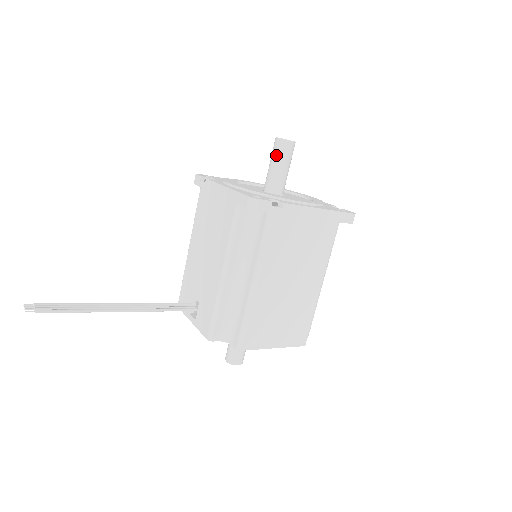
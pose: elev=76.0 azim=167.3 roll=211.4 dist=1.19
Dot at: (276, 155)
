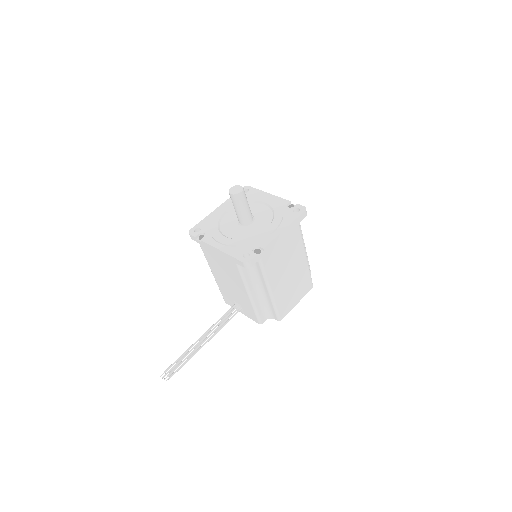
Dot at: (236, 204)
